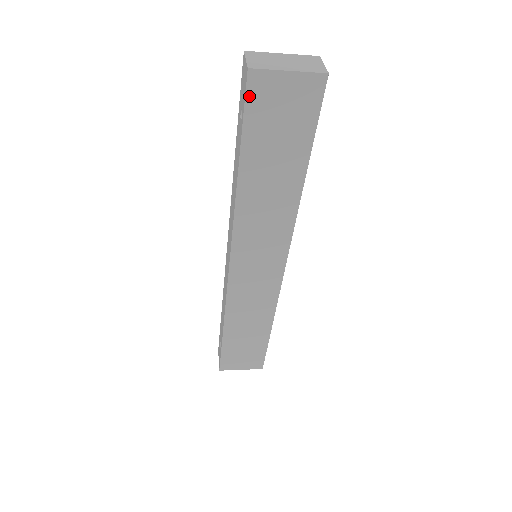
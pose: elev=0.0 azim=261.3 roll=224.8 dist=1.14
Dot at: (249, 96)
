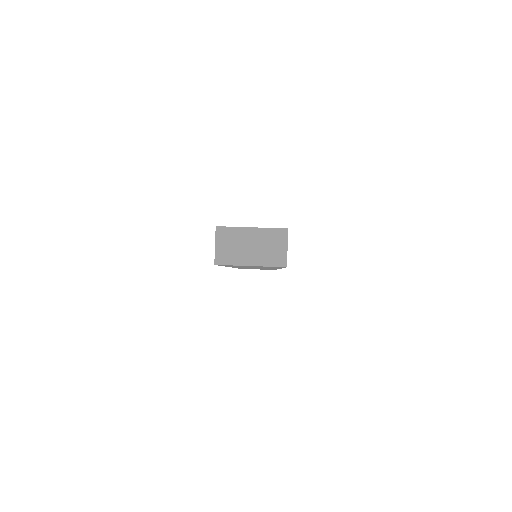
Dot at: (220, 265)
